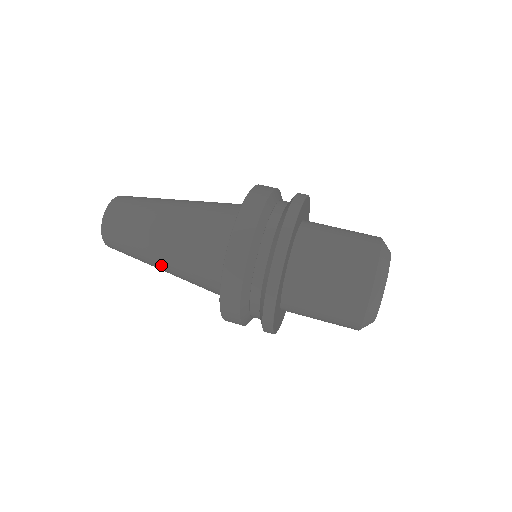
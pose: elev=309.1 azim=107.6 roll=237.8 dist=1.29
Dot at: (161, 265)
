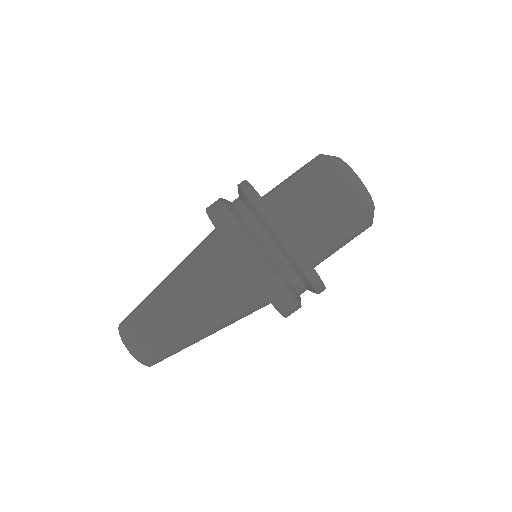
Dot at: occluded
